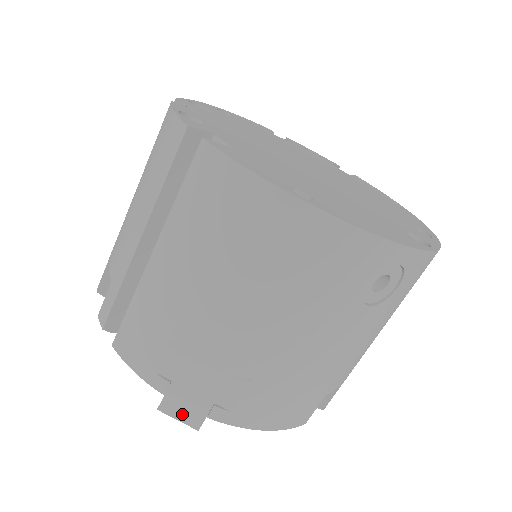
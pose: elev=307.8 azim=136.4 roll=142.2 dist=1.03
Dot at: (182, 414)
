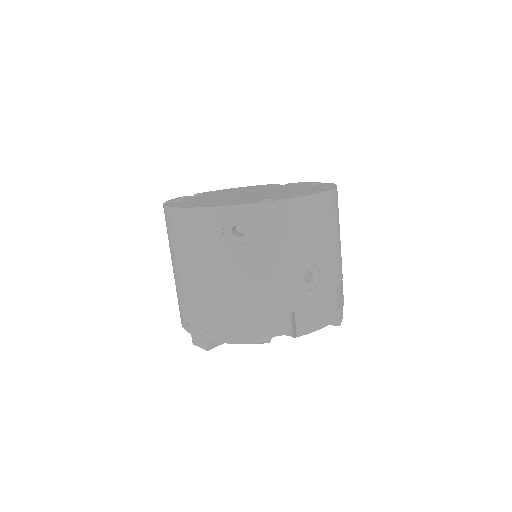
Dot at: (199, 343)
